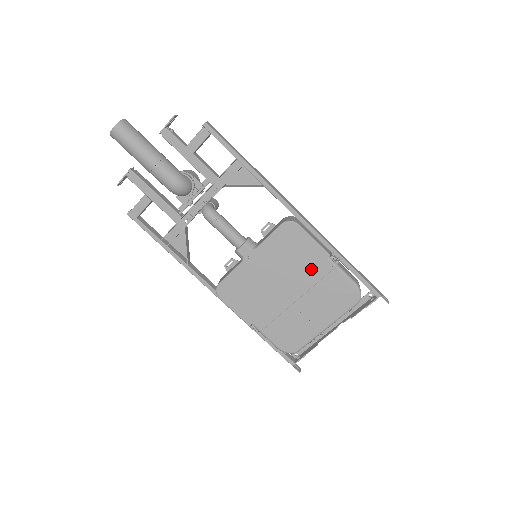
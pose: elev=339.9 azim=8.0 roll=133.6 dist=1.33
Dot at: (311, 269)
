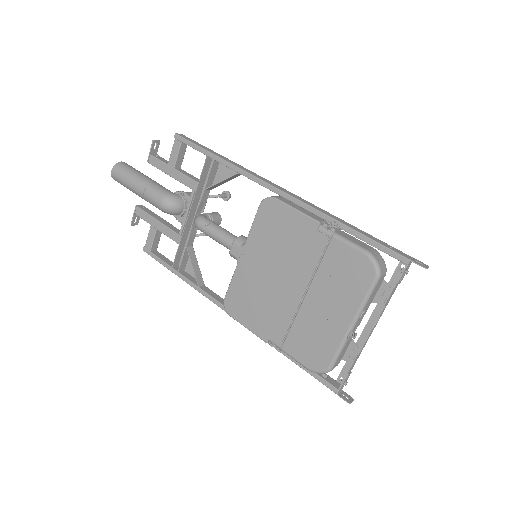
Dot at: (306, 248)
